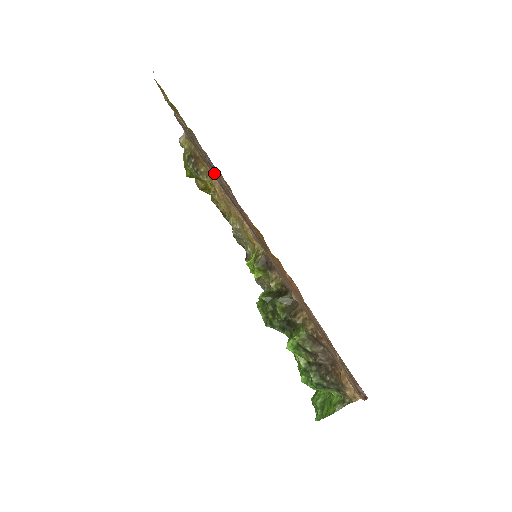
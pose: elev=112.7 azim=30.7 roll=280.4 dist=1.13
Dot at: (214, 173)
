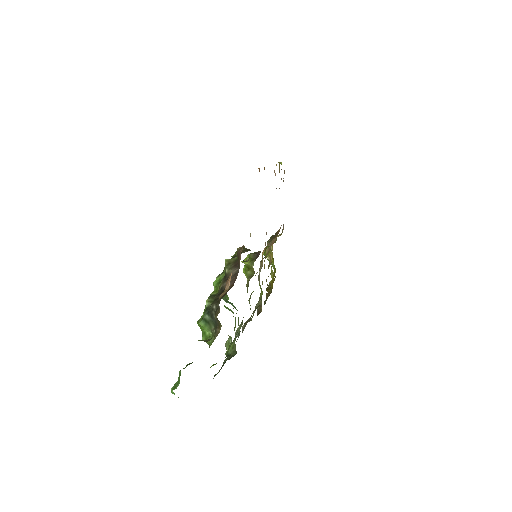
Dot at: occluded
